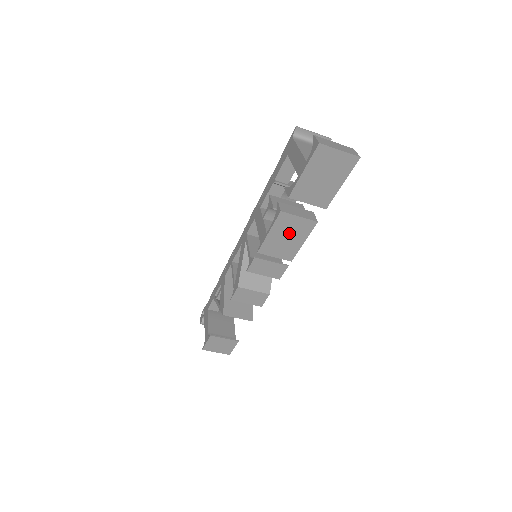
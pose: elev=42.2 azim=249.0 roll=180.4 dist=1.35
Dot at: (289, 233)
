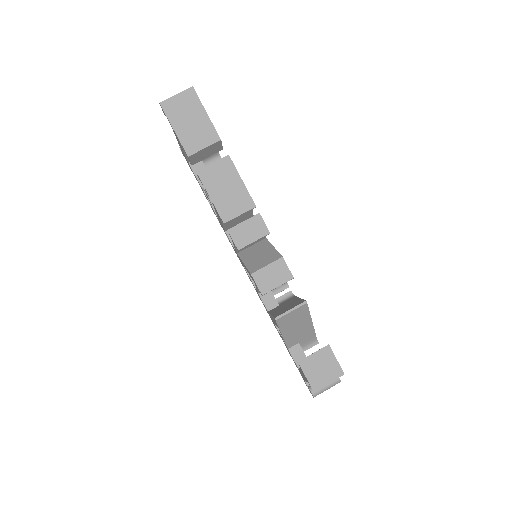
Dot at: (223, 184)
